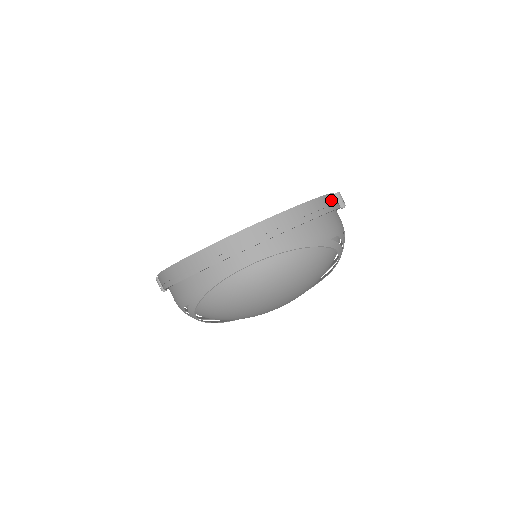
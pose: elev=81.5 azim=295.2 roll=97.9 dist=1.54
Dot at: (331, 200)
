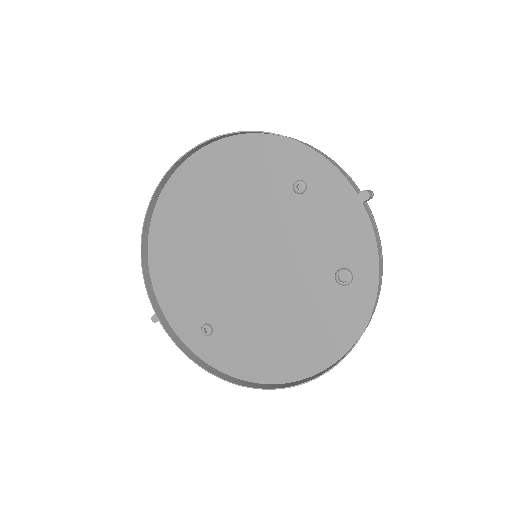
Dot at: (380, 263)
